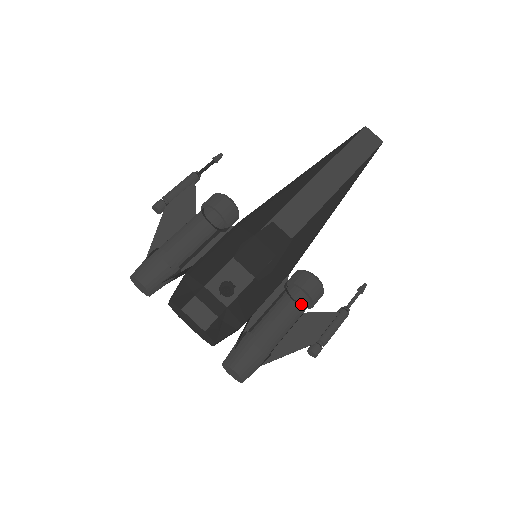
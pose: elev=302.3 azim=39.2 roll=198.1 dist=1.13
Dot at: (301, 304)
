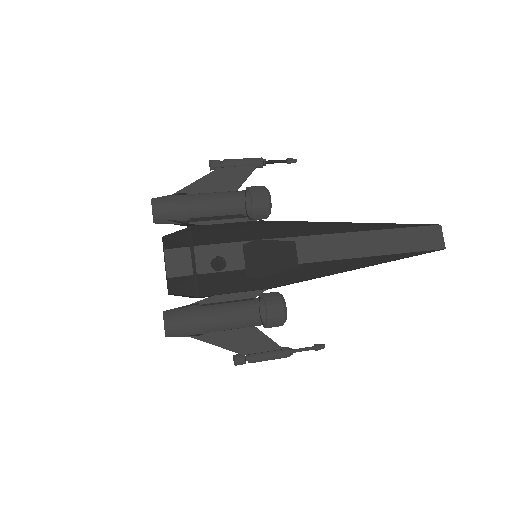
Dot at: (256, 318)
